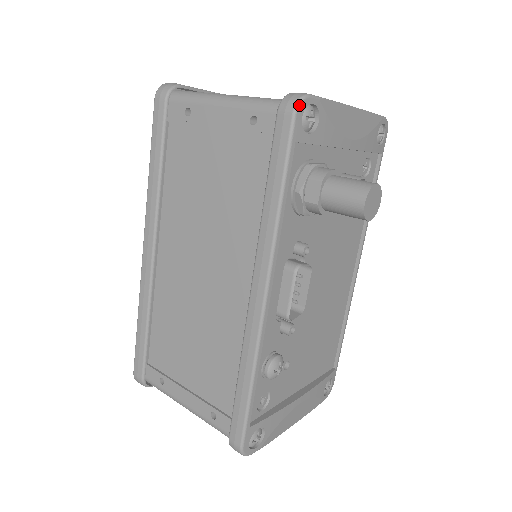
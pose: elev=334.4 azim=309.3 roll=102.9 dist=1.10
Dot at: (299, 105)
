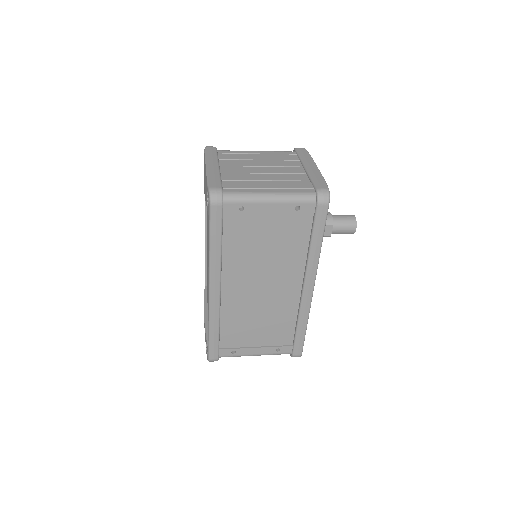
Dot at: occluded
